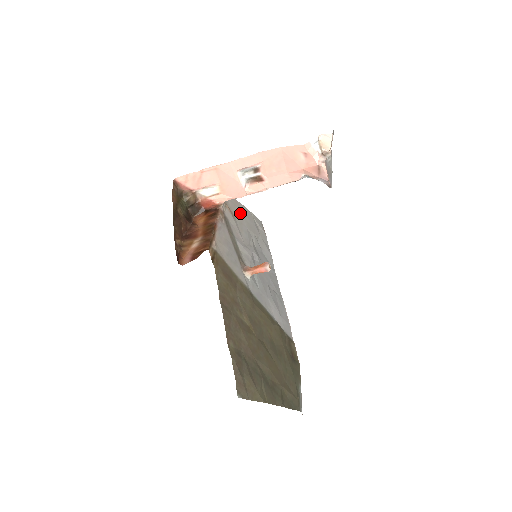
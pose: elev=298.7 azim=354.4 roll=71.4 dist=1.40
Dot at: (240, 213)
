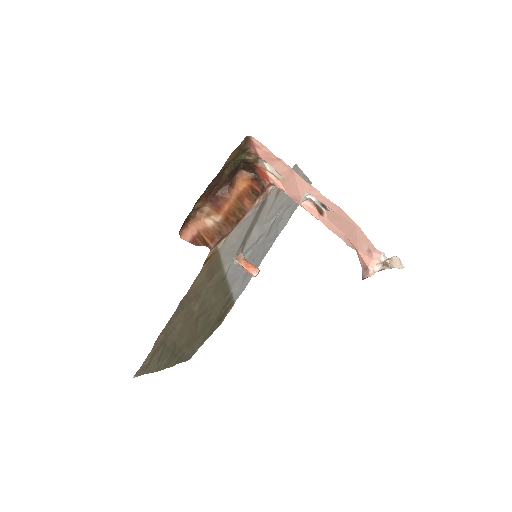
Dot at: occluded
